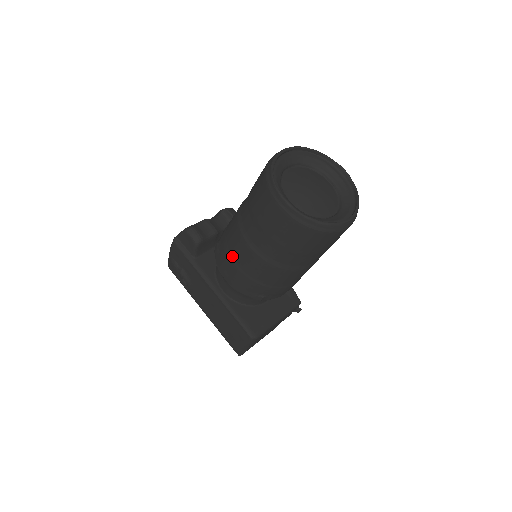
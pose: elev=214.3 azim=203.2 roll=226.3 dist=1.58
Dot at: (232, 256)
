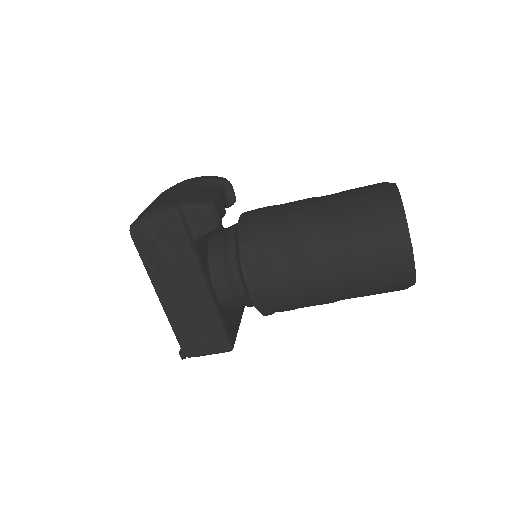
Dot at: (283, 272)
